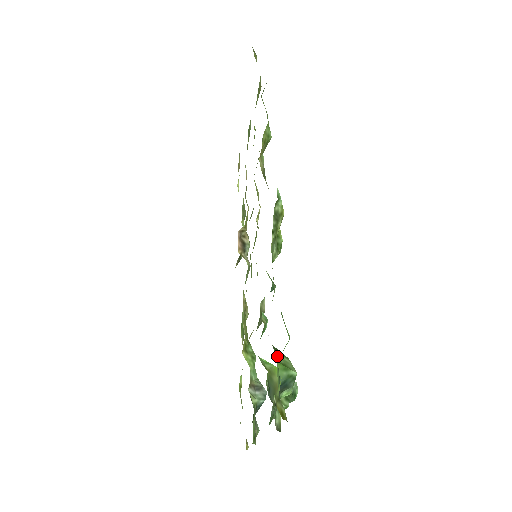
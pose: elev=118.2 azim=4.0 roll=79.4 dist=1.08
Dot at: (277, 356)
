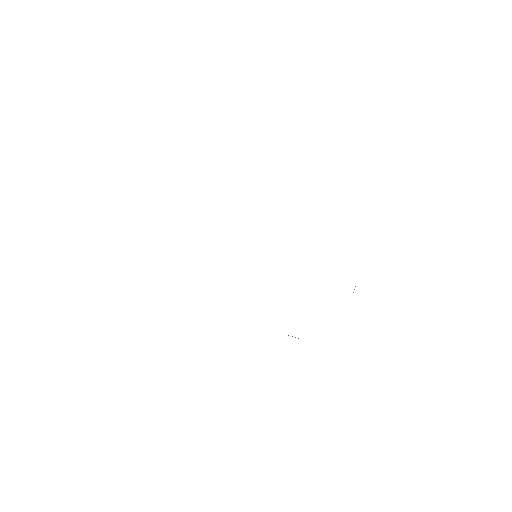
Dot at: occluded
